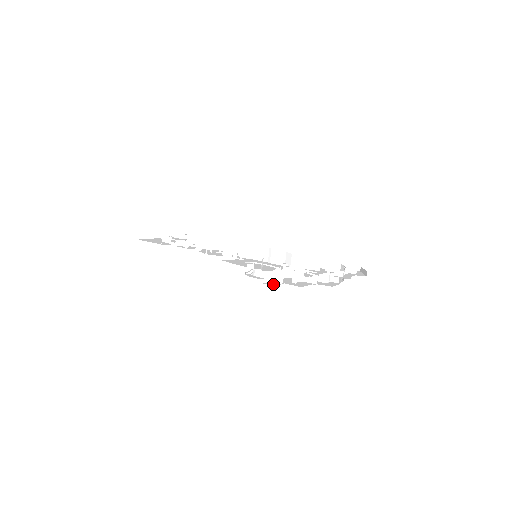
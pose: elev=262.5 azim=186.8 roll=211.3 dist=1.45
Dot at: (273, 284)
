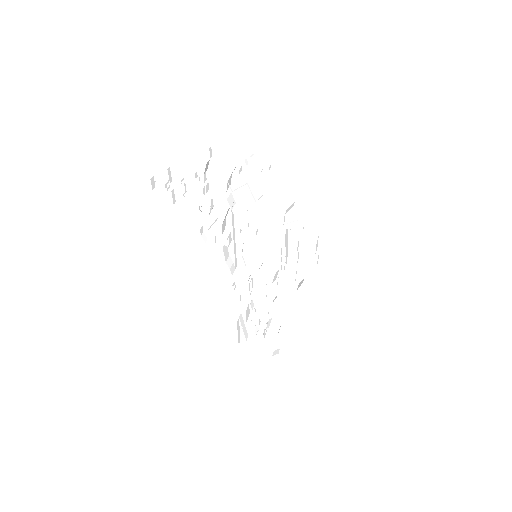
Dot at: occluded
